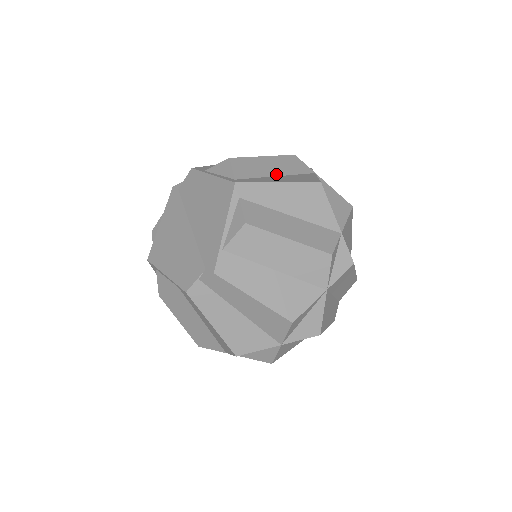
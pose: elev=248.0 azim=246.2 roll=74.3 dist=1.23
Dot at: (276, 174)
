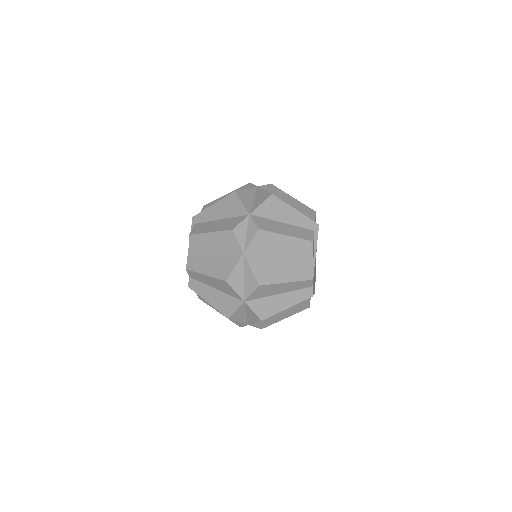
Dot at: occluded
